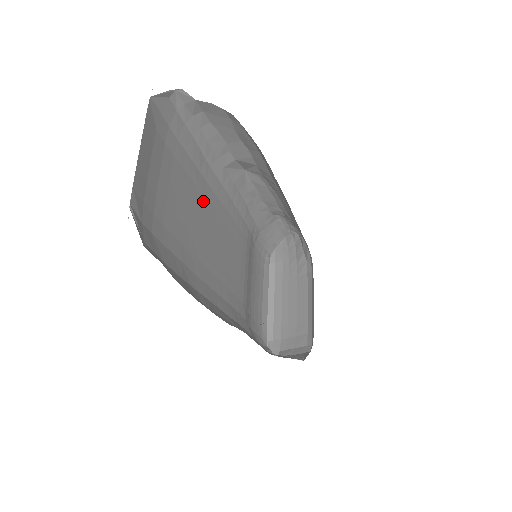
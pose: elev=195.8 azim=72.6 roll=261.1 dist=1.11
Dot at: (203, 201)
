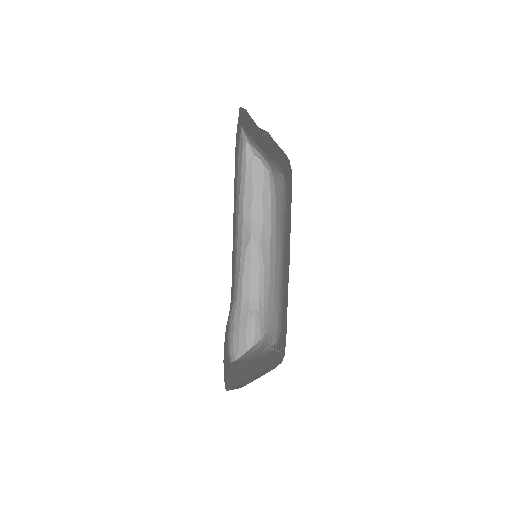
Dot at: (235, 204)
